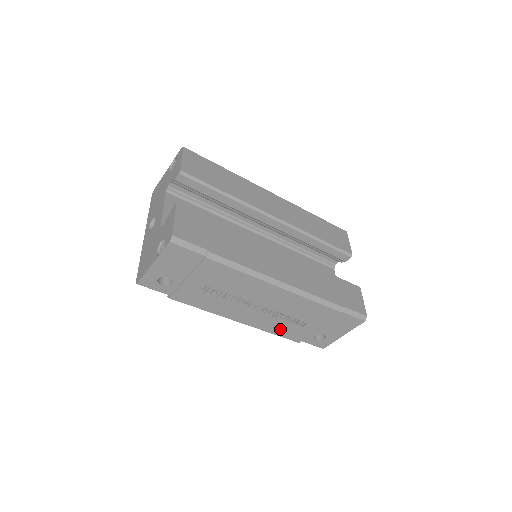
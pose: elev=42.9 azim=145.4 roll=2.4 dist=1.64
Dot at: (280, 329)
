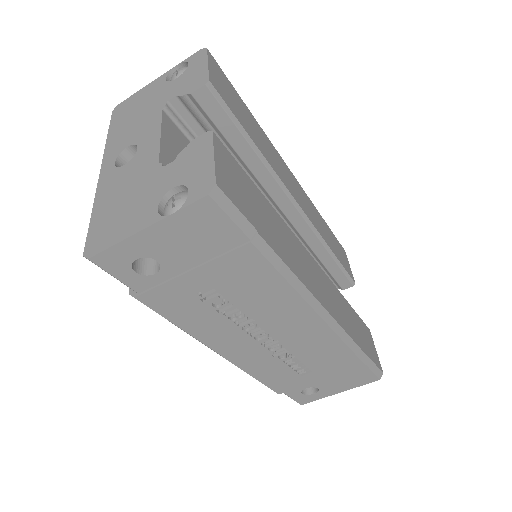
Dot at: (270, 373)
